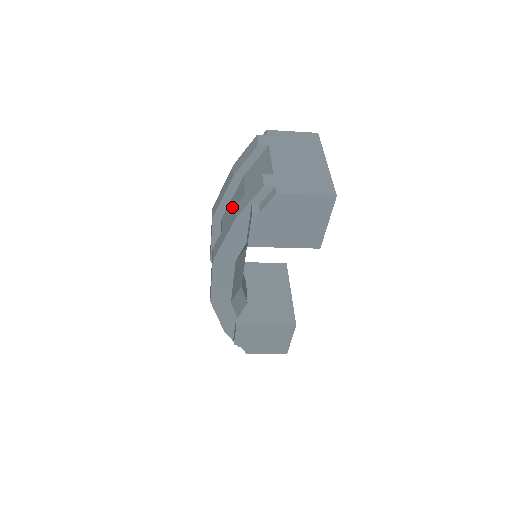
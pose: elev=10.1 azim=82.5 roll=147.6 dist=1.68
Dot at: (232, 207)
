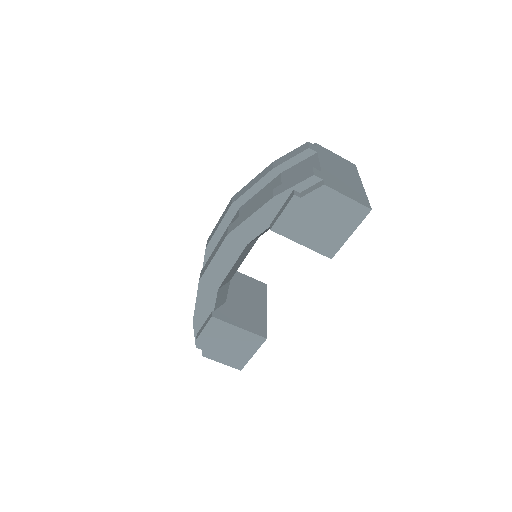
Dot at: (259, 197)
